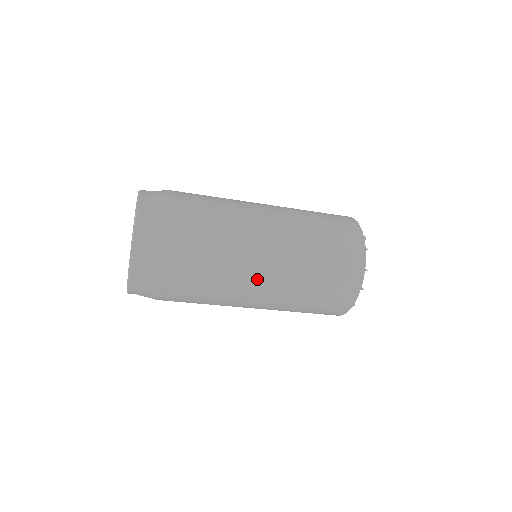
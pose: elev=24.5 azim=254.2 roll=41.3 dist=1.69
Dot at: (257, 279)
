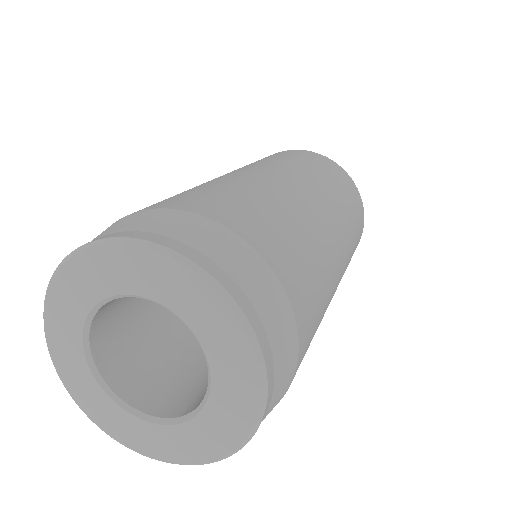
Dot at: (337, 283)
